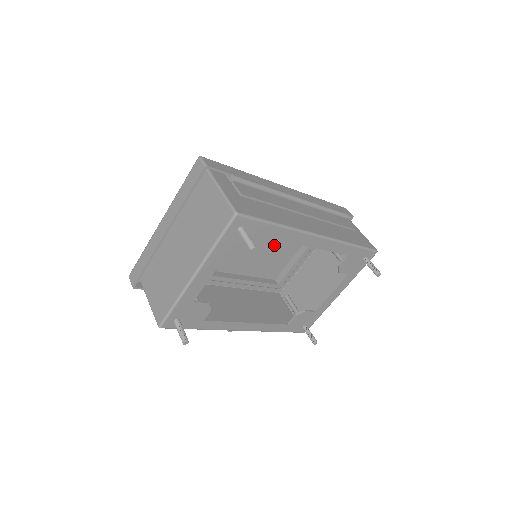
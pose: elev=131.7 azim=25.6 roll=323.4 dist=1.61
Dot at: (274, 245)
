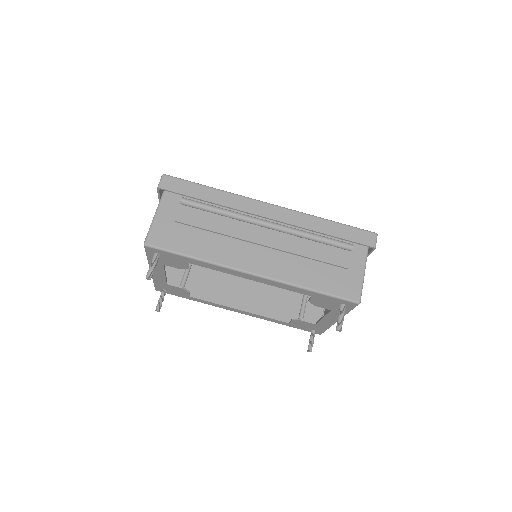
Dot at: occluded
